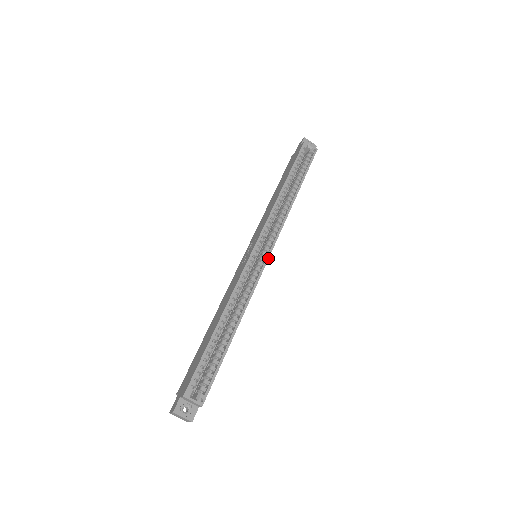
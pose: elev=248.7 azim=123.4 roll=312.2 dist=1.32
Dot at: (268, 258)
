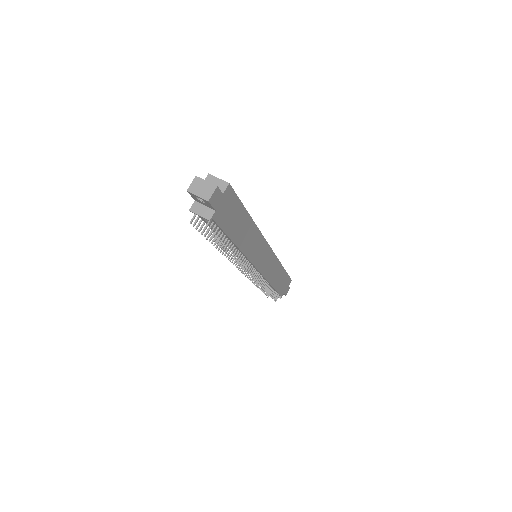
Dot at: (269, 246)
